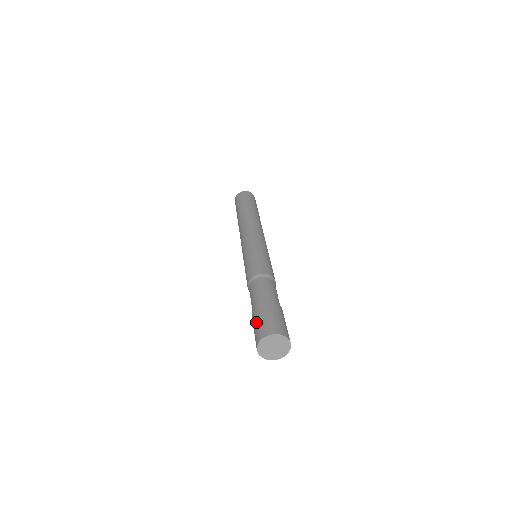
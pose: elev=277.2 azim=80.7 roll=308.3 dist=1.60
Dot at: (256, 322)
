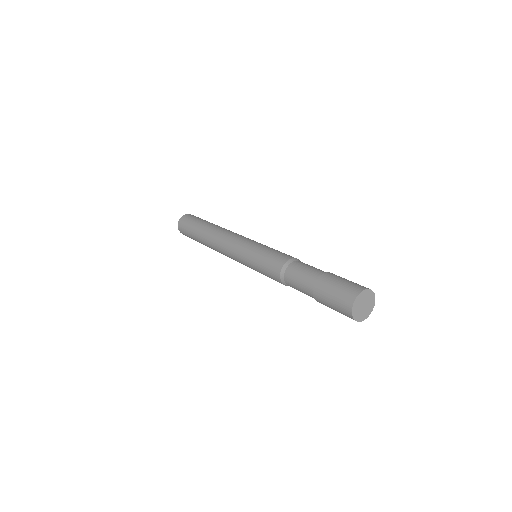
Dot at: (330, 296)
